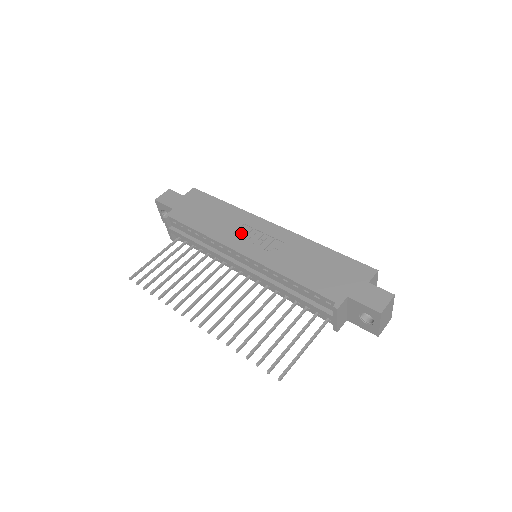
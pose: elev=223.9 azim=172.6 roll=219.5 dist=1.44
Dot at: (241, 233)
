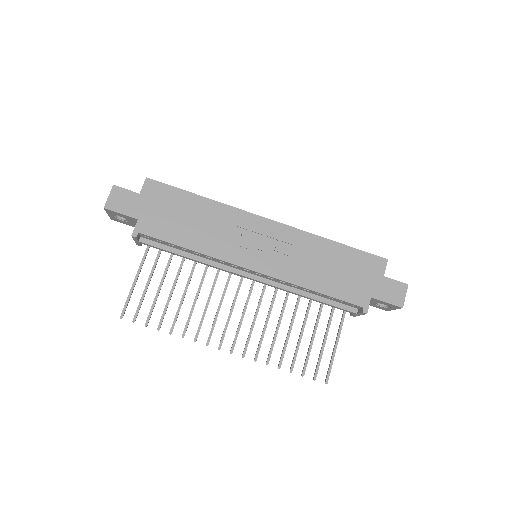
Dot at: (240, 241)
